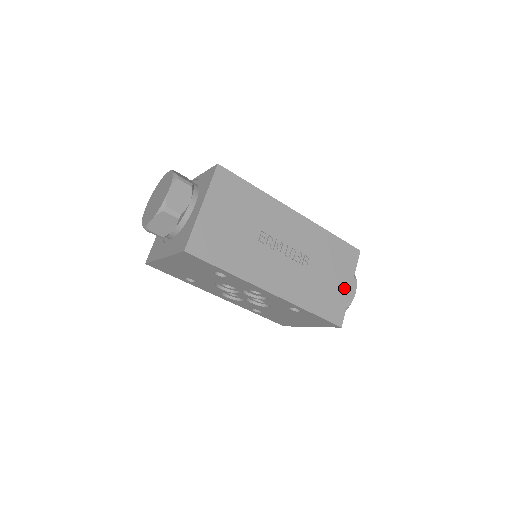
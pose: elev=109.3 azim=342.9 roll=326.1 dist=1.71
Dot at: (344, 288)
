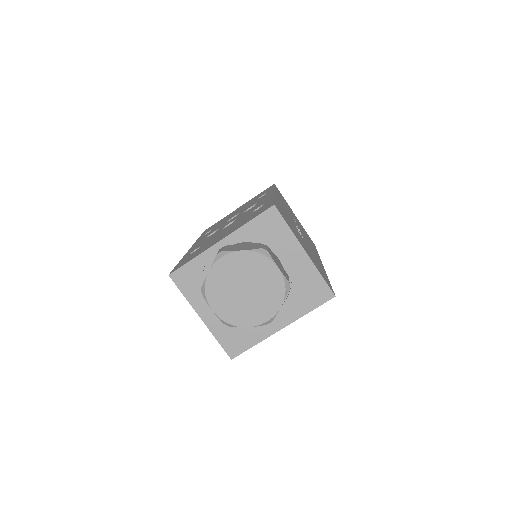
Dot at: (297, 219)
